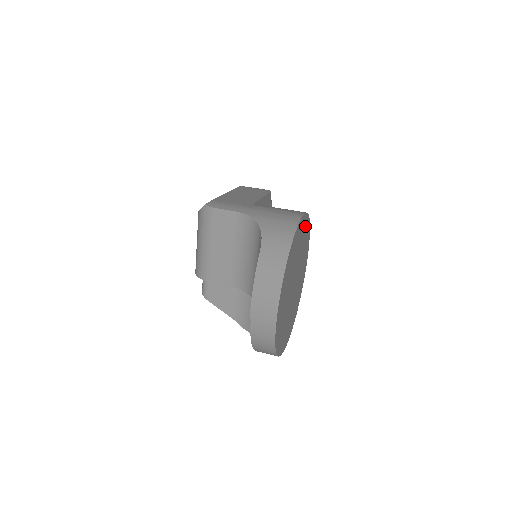
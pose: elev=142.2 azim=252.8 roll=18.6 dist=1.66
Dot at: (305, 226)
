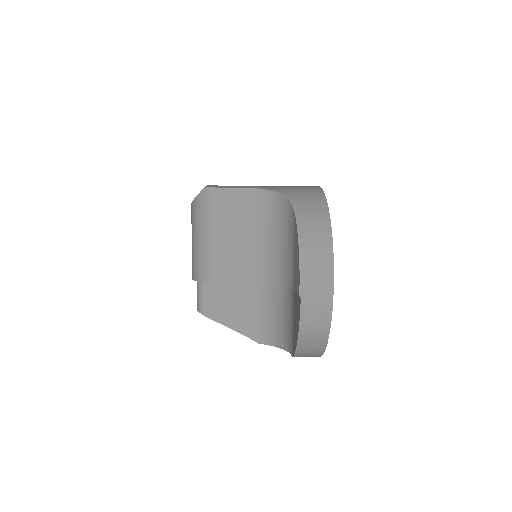
Dot at: occluded
